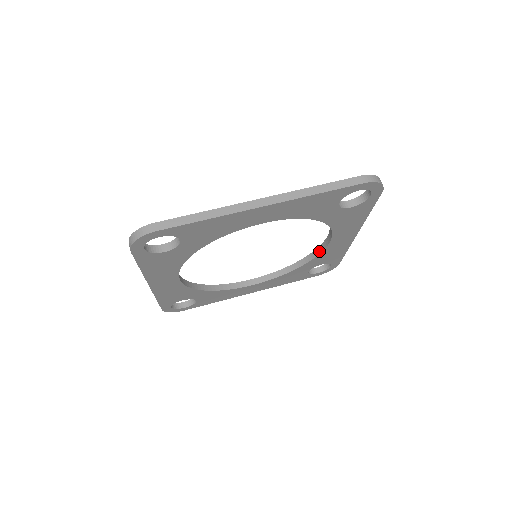
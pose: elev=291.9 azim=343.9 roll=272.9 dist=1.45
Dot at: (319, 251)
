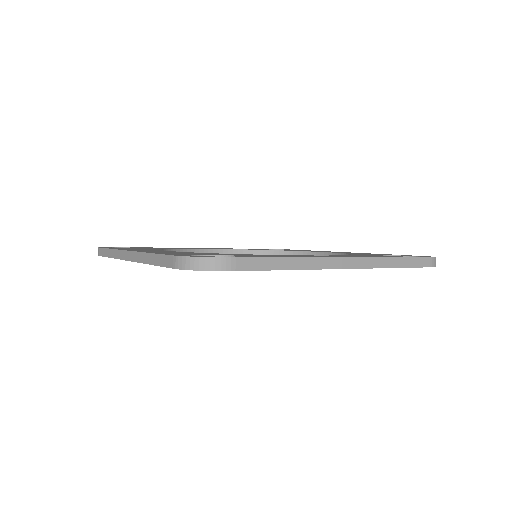
Dot at: occluded
